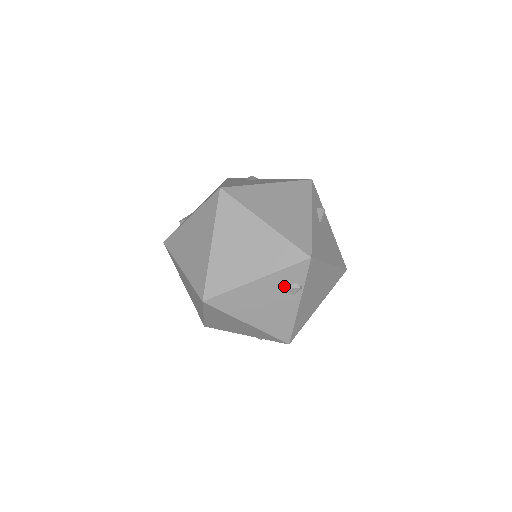
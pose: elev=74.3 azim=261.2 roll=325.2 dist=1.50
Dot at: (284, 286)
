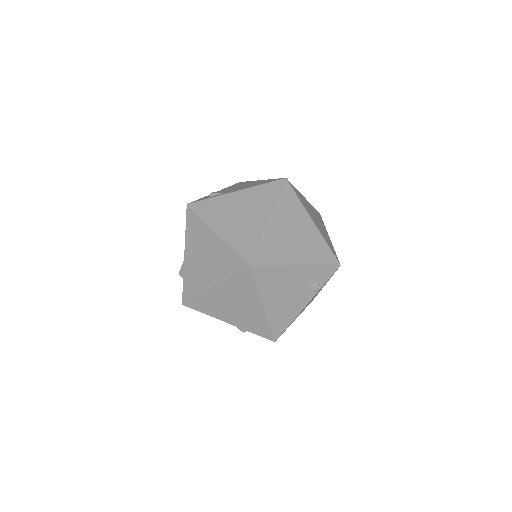
Dot at: (310, 281)
